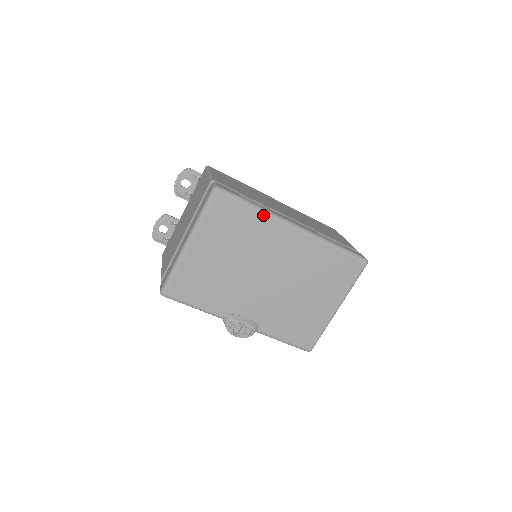
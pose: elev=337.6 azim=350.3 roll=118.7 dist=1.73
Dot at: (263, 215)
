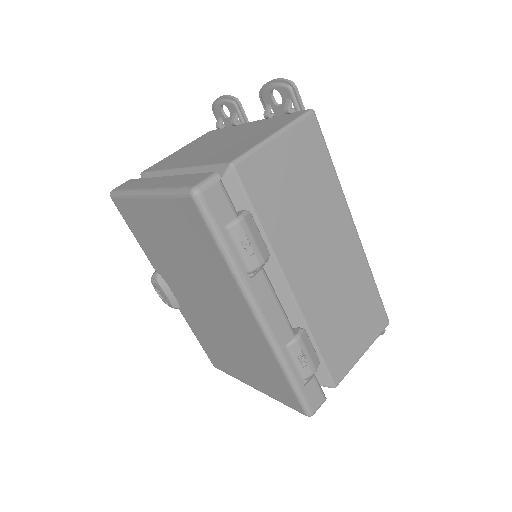
Dot at: (230, 272)
